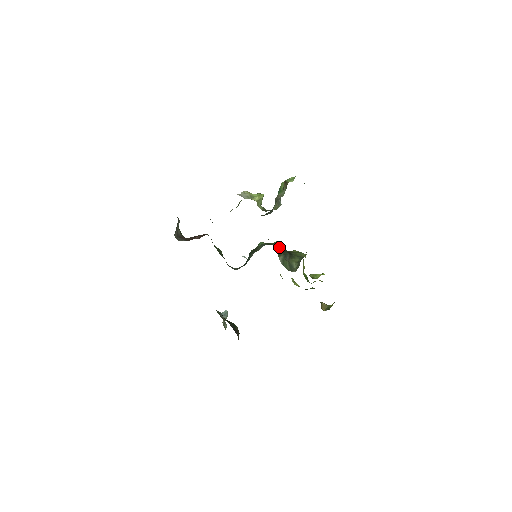
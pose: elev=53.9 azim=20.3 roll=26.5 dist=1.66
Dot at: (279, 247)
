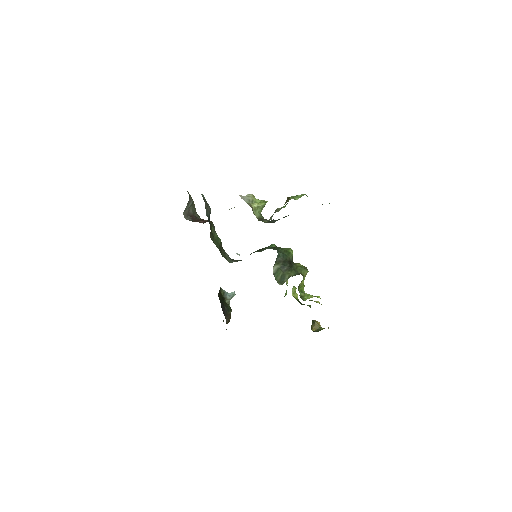
Dot at: (282, 255)
